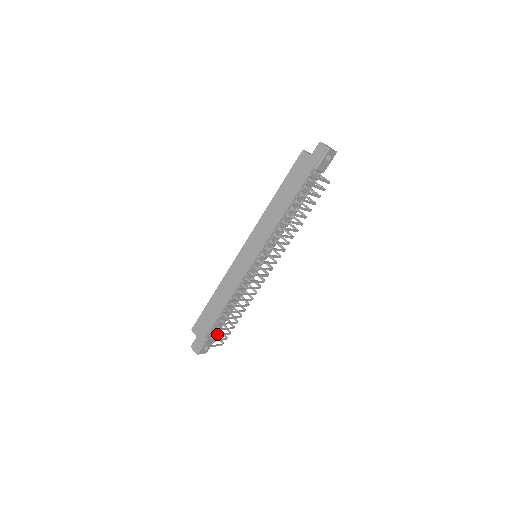
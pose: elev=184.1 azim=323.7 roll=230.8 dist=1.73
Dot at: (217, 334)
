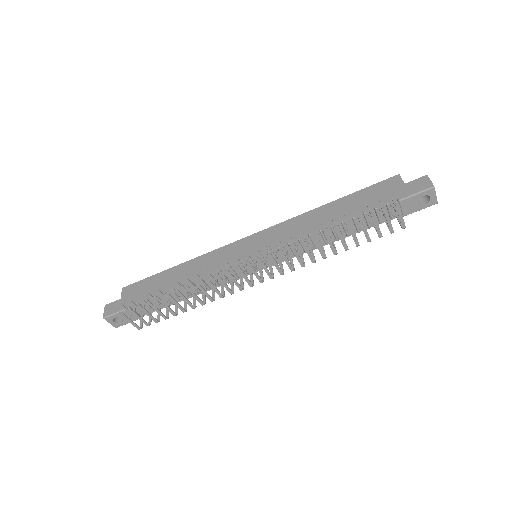
Dot at: occluded
